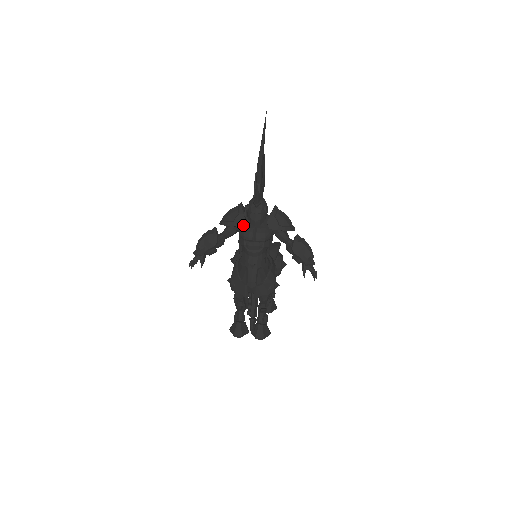
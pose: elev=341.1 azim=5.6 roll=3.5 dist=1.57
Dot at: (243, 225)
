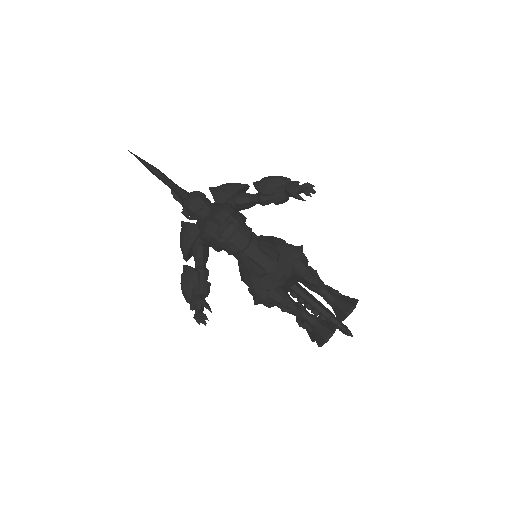
Dot at: (200, 230)
